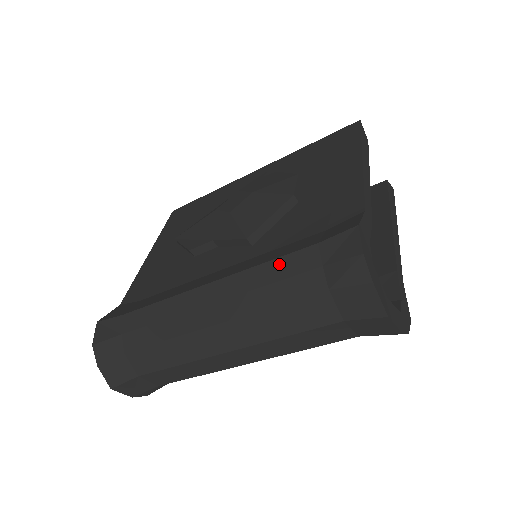
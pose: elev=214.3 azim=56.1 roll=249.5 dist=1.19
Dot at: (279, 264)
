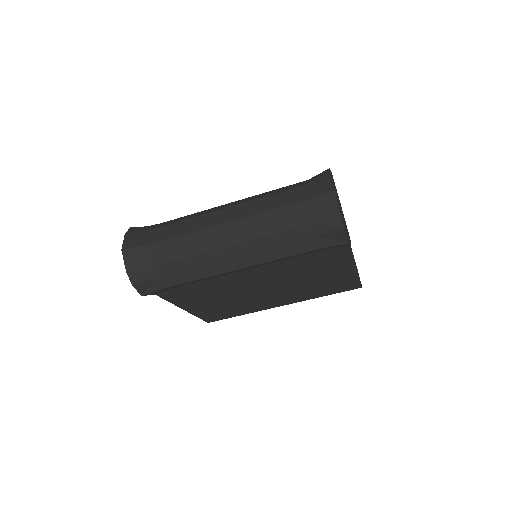
Dot at: occluded
